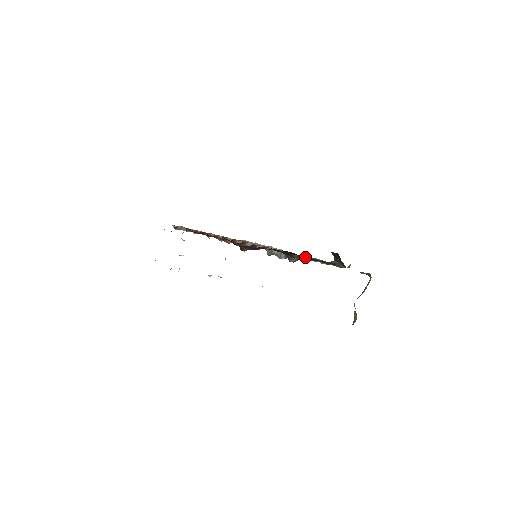
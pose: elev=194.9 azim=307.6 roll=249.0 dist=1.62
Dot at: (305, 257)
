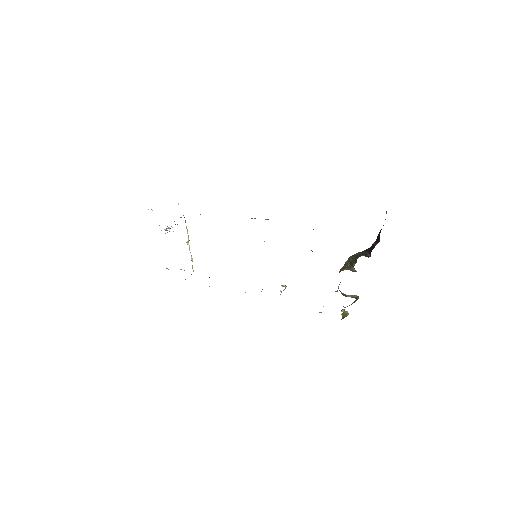
Dot at: occluded
